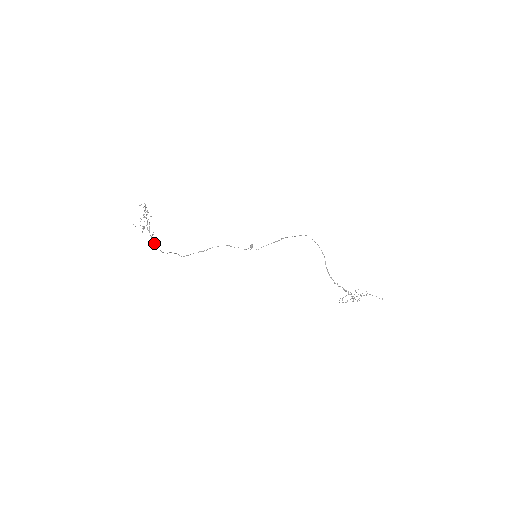
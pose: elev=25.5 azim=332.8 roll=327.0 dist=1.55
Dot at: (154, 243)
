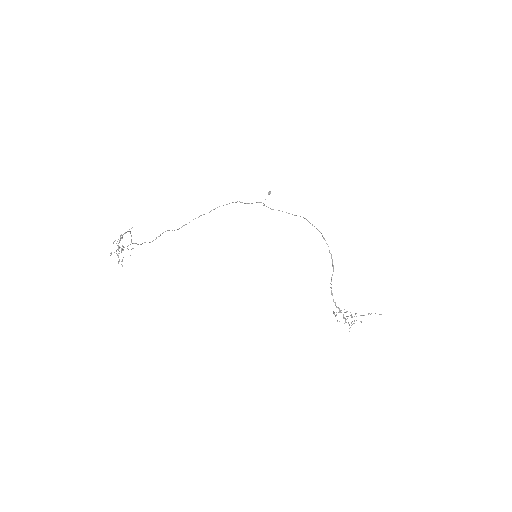
Dot at: occluded
